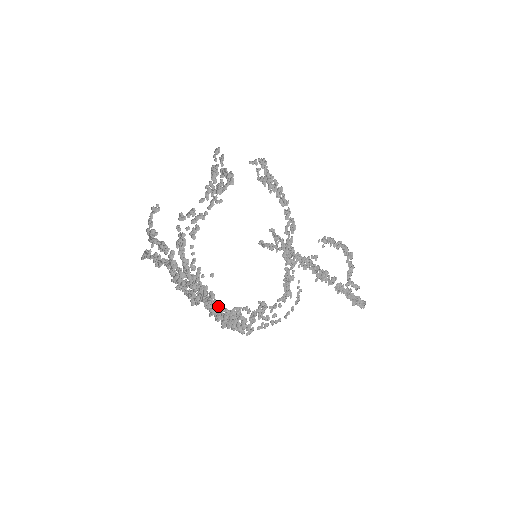
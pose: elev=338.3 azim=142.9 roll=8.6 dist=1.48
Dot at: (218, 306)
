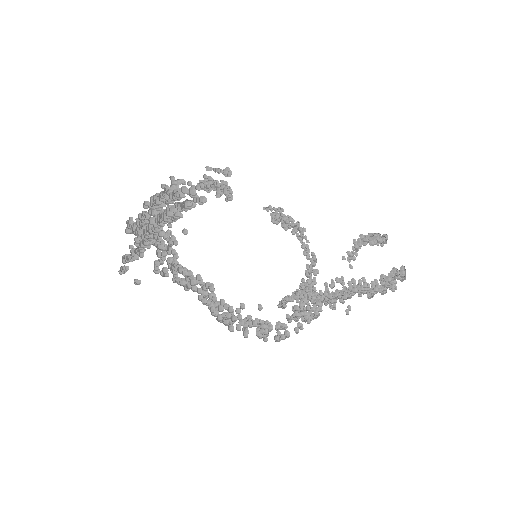
Dot at: occluded
